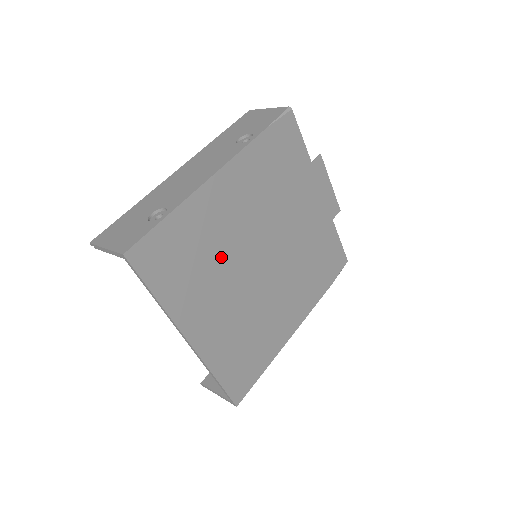
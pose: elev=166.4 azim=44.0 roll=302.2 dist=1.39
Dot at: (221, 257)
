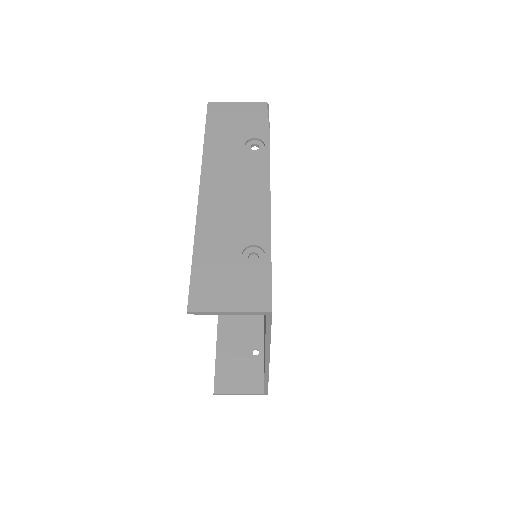
Dot at: occluded
